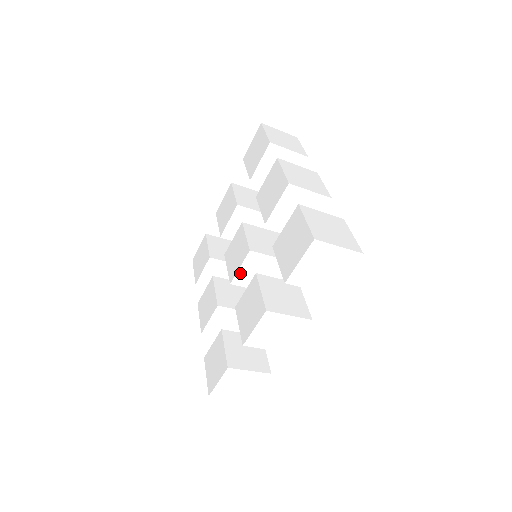
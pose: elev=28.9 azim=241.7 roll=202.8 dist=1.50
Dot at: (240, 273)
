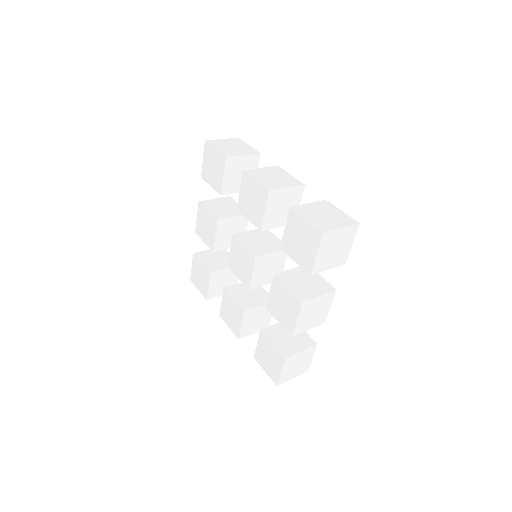
Dot at: (254, 278)
